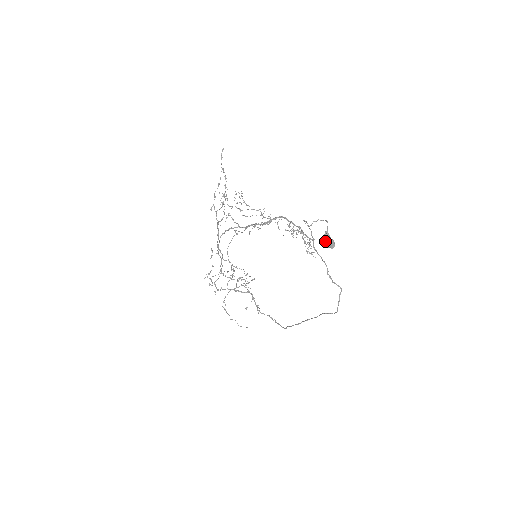
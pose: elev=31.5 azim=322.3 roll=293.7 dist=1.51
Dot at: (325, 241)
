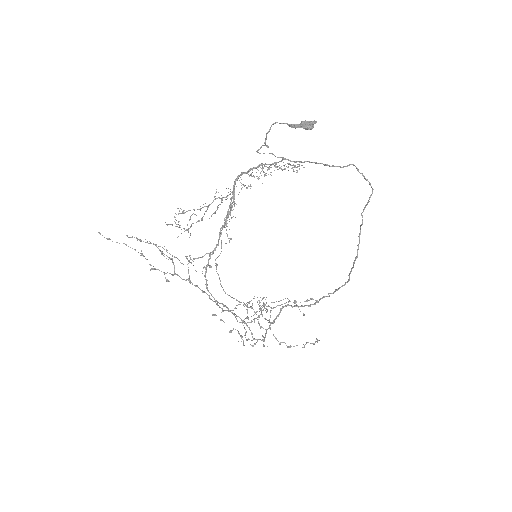
Dot at: occluded
